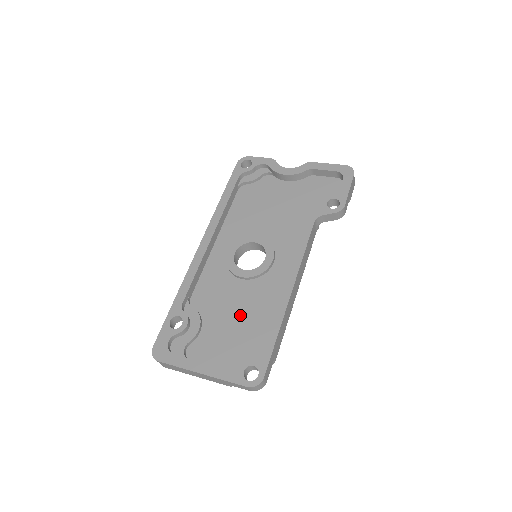
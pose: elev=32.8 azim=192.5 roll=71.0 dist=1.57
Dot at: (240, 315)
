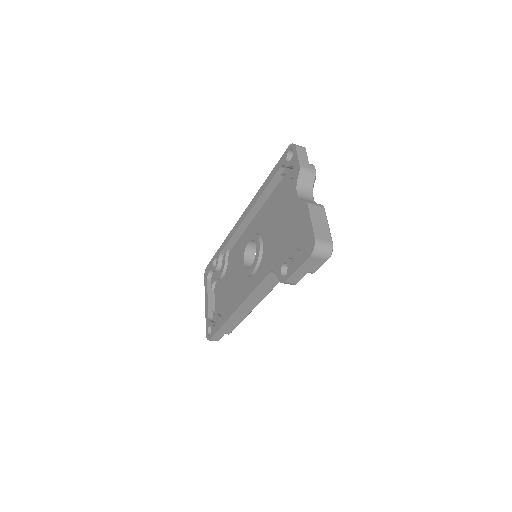
Dot at: (231, 290)
